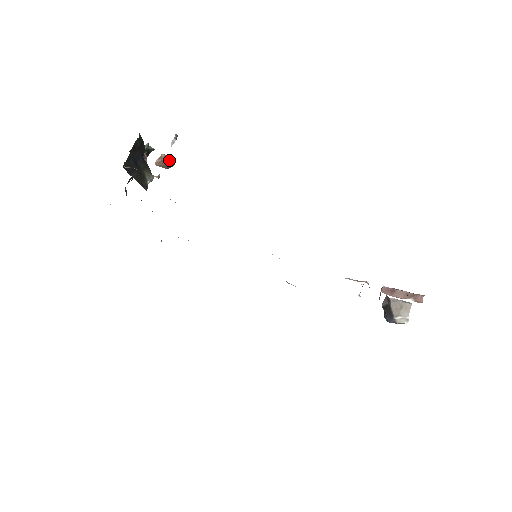
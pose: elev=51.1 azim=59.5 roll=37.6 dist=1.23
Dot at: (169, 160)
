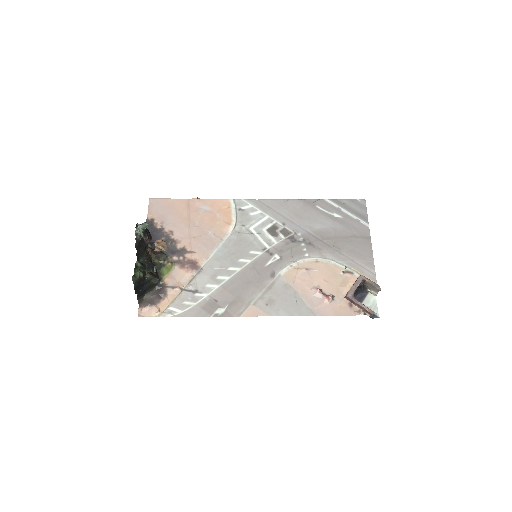
Dot at: occluded
